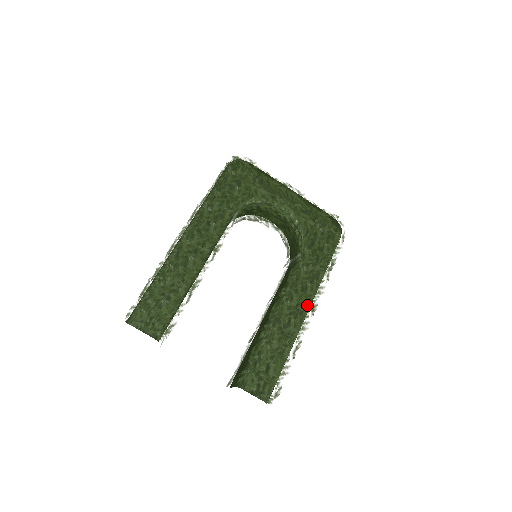
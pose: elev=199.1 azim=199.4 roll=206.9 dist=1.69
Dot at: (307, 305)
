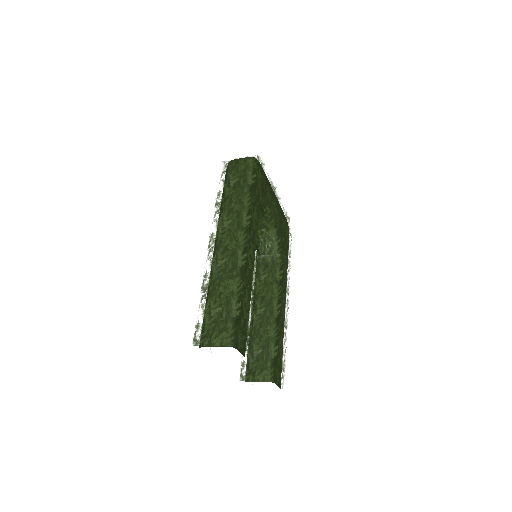
Dot at: (287, 300)
